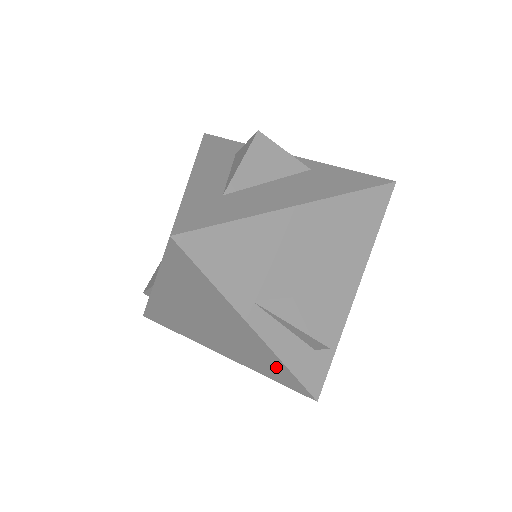
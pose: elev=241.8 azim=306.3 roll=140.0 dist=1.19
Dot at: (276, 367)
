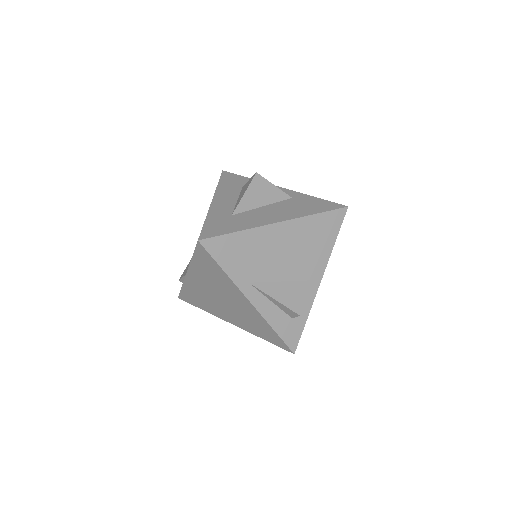
Dot at: (266, 329)
